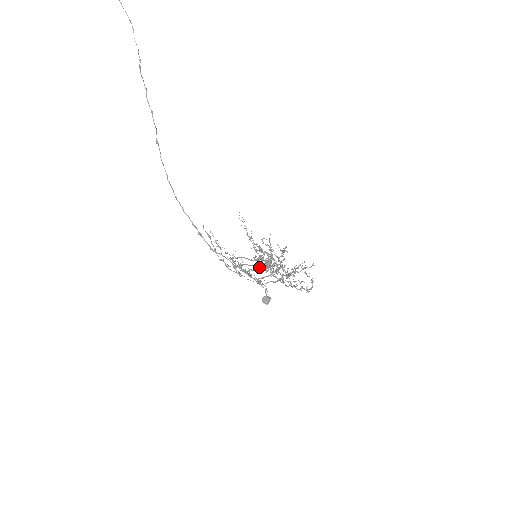
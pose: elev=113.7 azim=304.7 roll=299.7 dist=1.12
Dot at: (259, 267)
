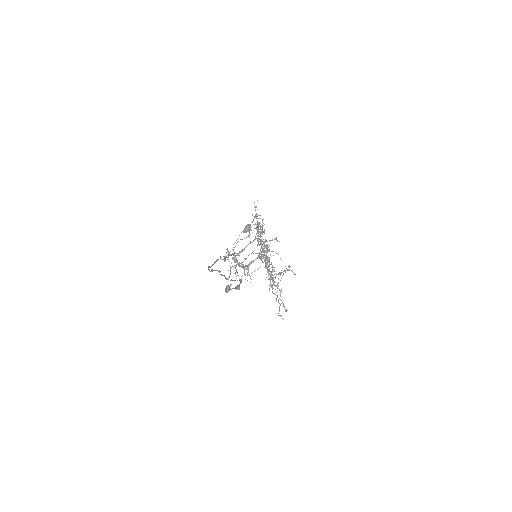
Dot at: occluded
